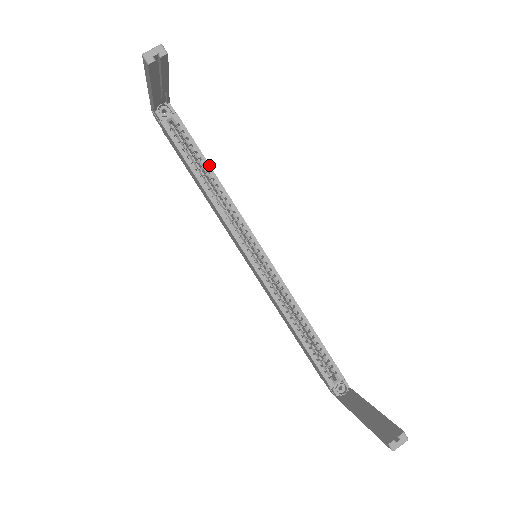
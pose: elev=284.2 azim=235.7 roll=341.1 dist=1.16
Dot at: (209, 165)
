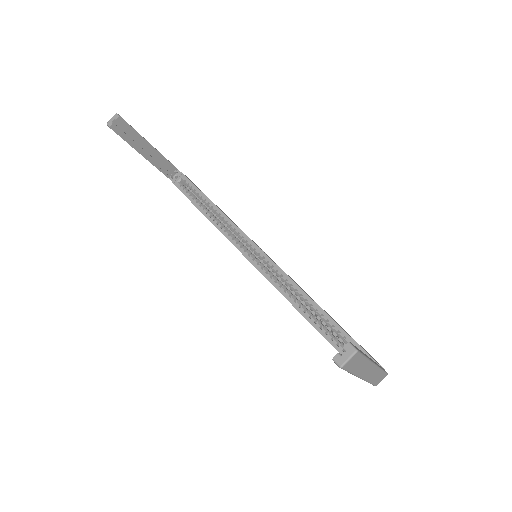
Dot at: (208, 199)
